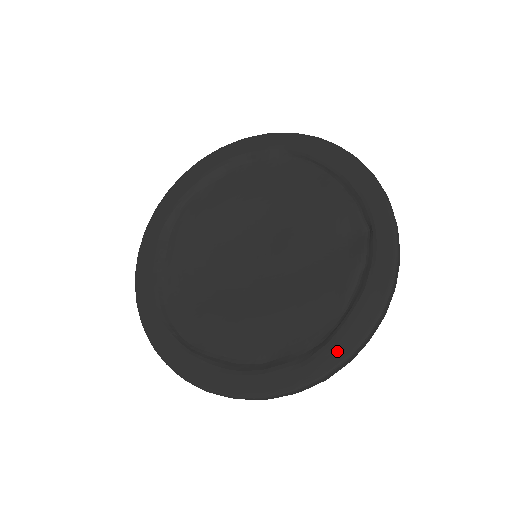
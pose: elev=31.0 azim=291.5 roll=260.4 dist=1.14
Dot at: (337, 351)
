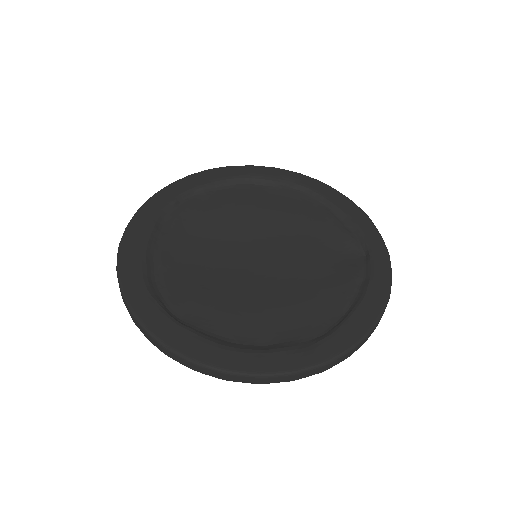
Dot at: (341, 342)
